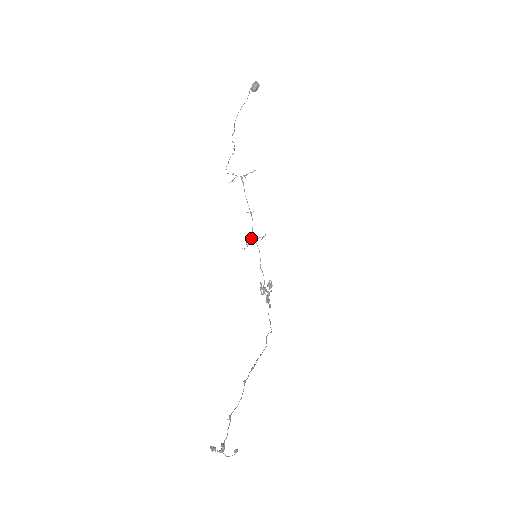
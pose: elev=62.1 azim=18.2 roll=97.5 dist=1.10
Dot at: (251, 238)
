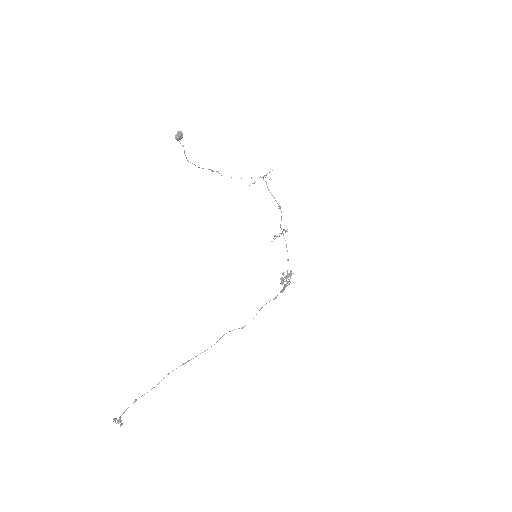
Dot at: (284, 229)
